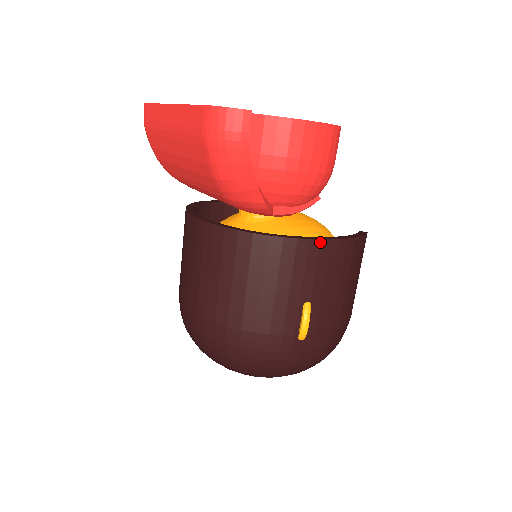
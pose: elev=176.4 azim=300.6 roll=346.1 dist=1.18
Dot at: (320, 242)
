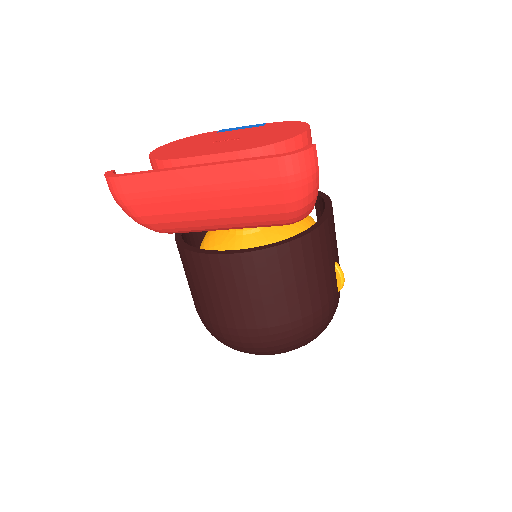
Dot at: (330, 216)
